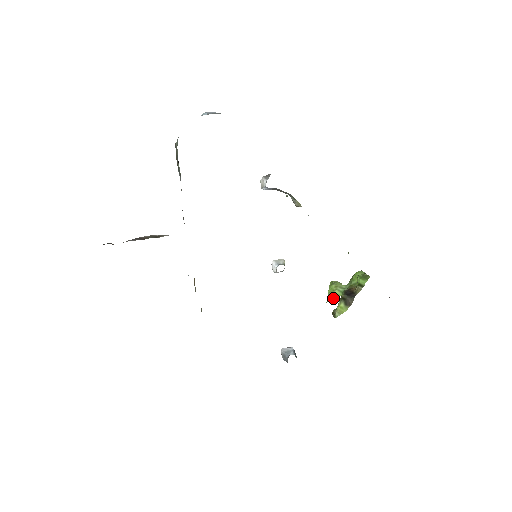
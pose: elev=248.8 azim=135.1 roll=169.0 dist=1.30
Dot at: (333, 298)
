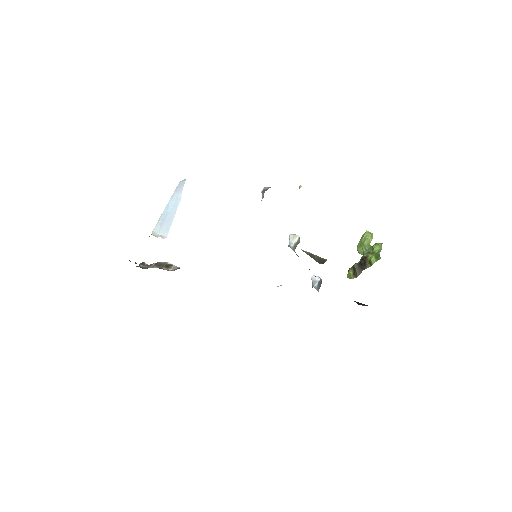
Dot at: (358, 252)
